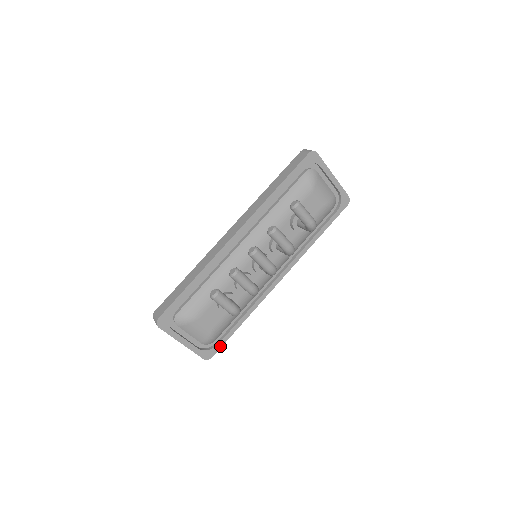
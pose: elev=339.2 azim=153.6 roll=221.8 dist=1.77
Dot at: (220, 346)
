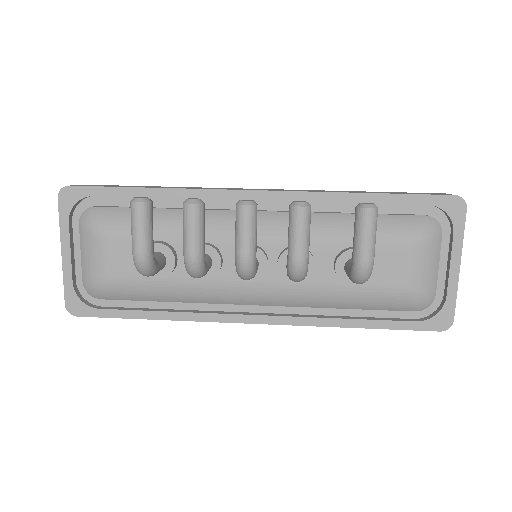
Dot at: (99, 314)
